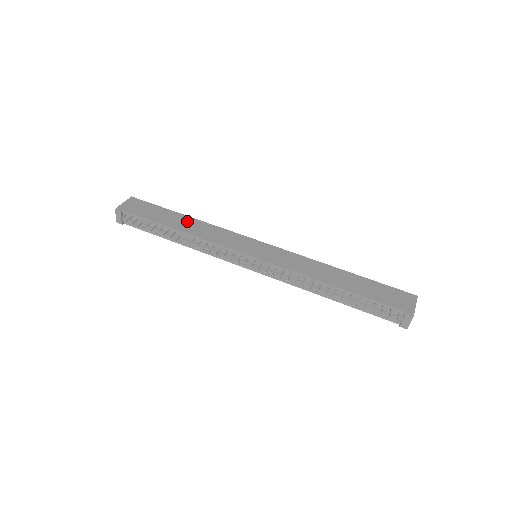
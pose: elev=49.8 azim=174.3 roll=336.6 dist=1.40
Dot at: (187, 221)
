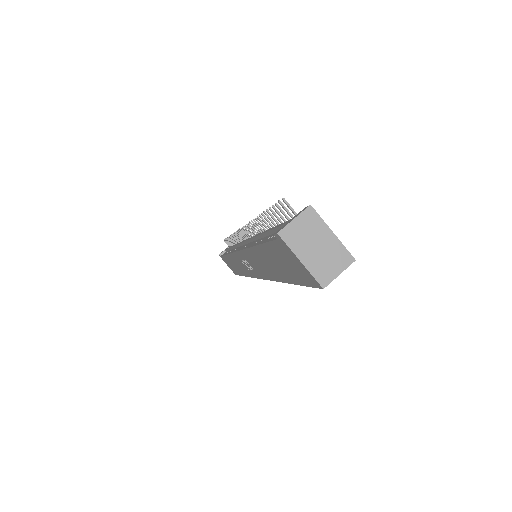
Dot at: occluded
